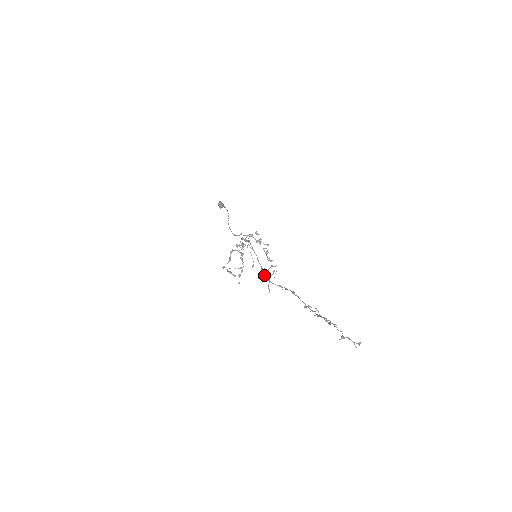
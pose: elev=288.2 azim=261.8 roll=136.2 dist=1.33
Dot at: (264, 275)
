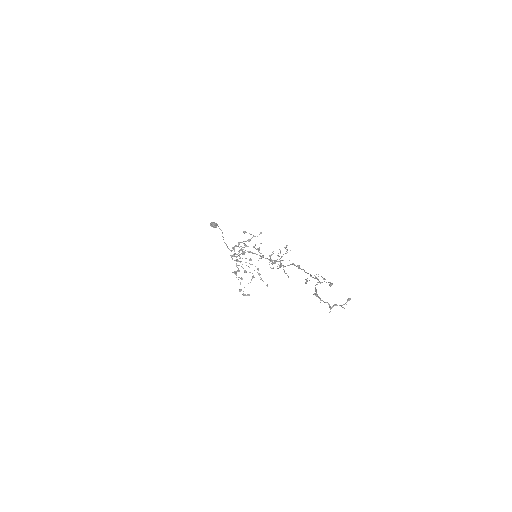
Dot at: occluded
